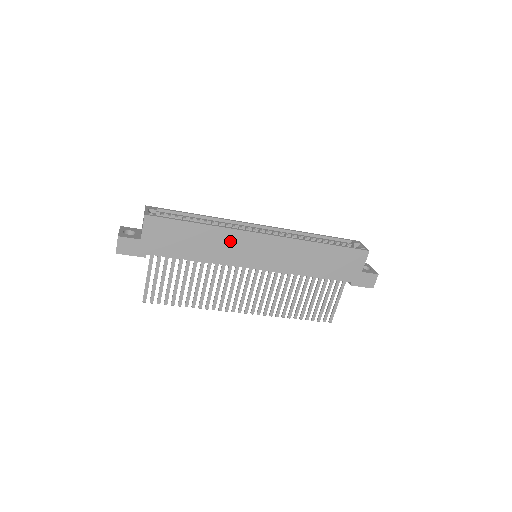
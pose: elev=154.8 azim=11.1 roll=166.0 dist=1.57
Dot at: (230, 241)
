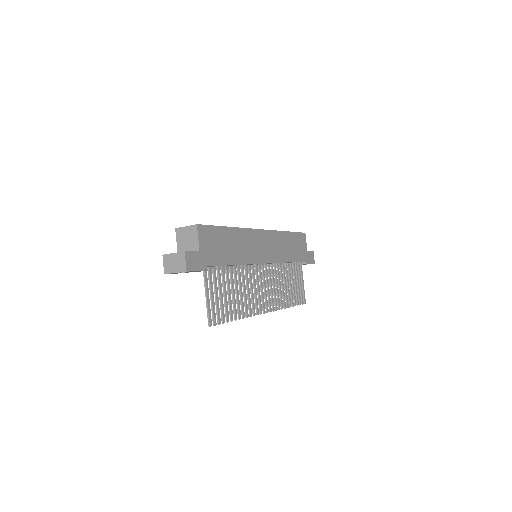
Dot at: (247, 240)
